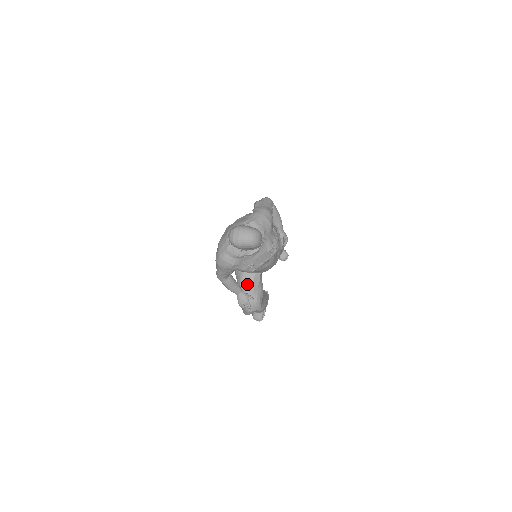
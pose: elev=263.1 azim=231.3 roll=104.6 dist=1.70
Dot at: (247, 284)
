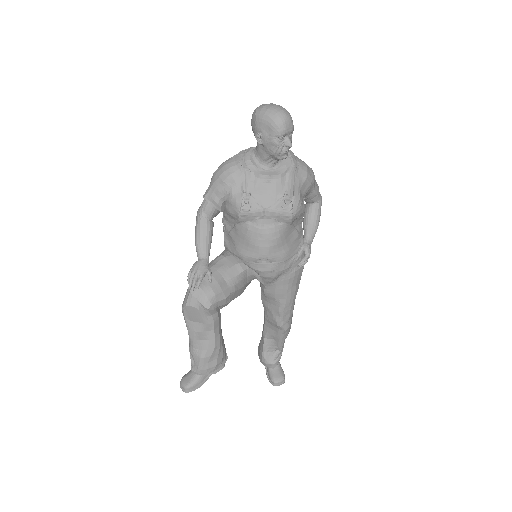
Dot at: (220, 264)
